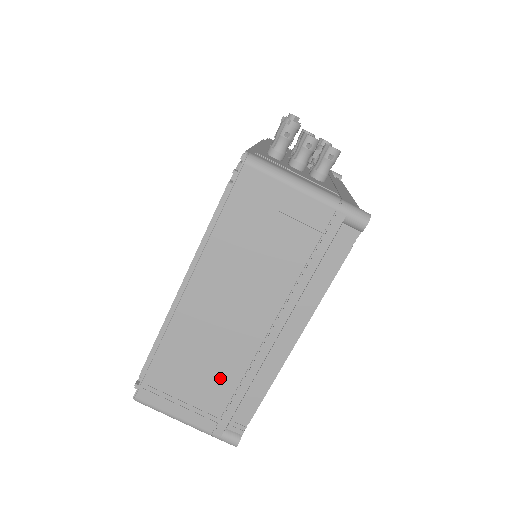
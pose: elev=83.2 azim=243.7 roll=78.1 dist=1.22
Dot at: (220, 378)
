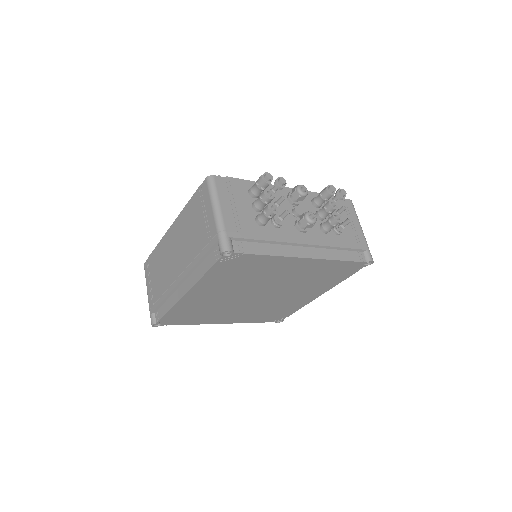
Dot at: (161, 283)
